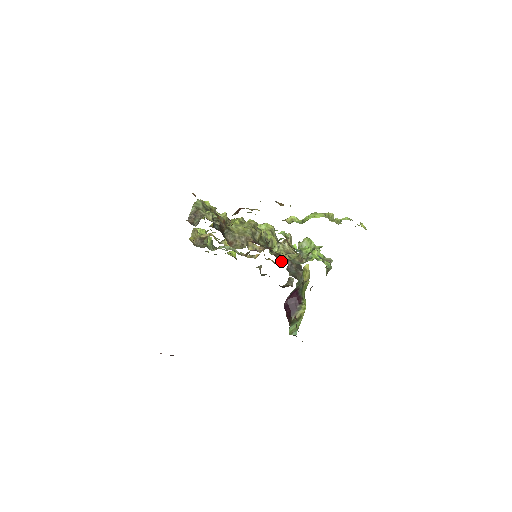
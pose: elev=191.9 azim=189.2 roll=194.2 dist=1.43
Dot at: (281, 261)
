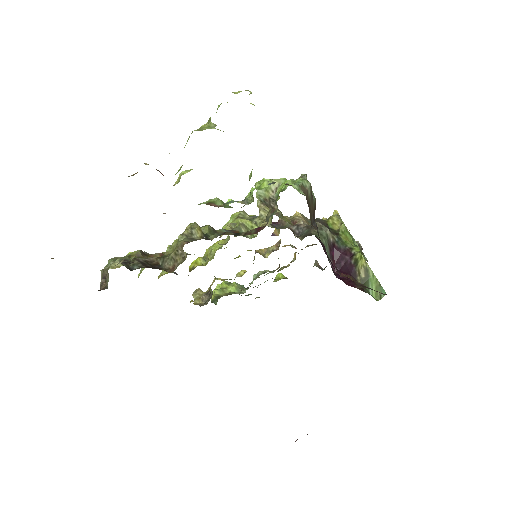
Dot at: (256, 233)
